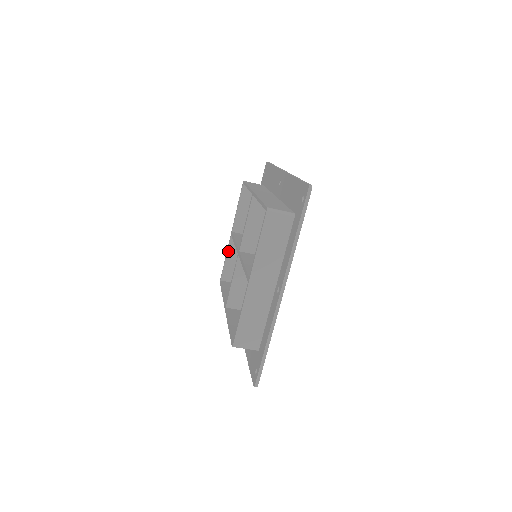
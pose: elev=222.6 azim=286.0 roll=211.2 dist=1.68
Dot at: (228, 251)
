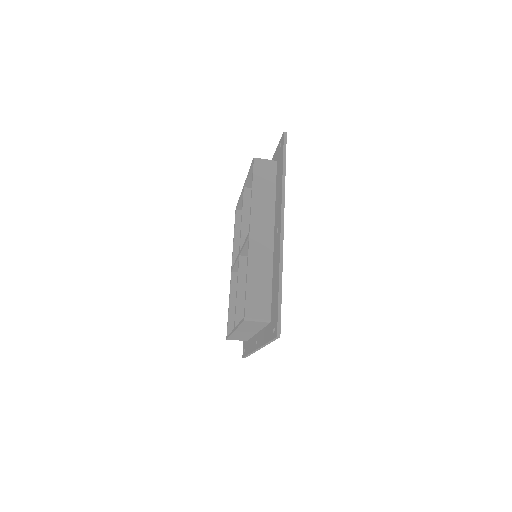
Dot at: (241, 196)
